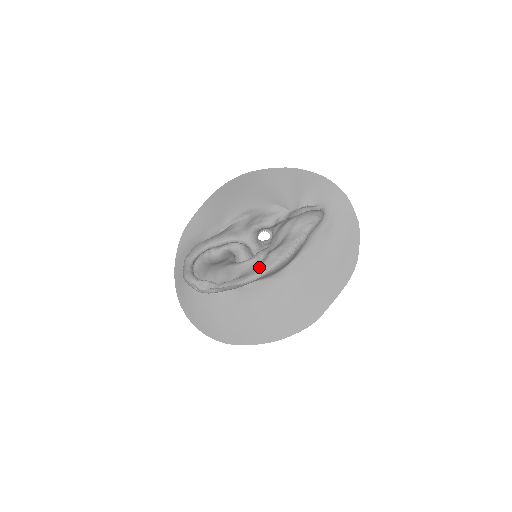
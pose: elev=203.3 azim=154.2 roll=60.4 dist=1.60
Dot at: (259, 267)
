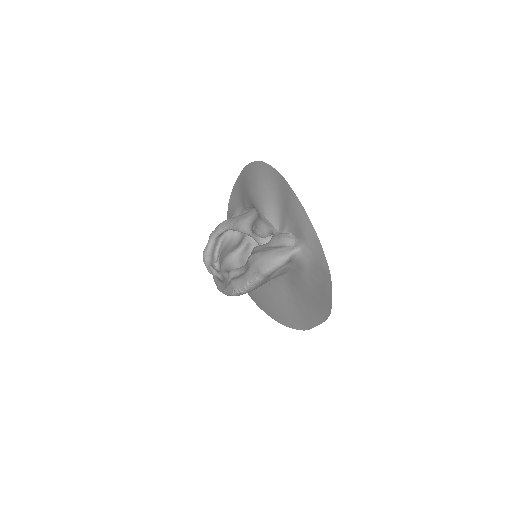
Dot at: (225, 287)
